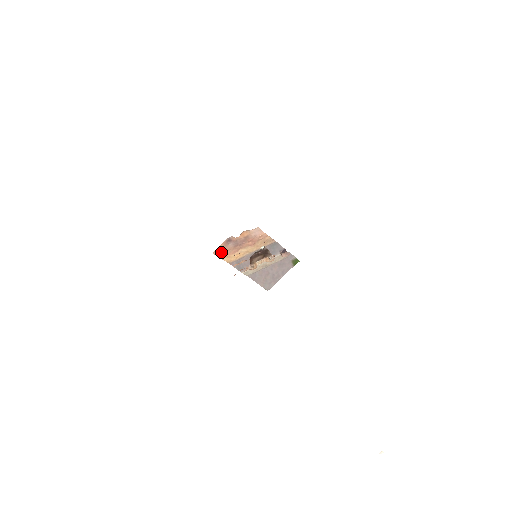
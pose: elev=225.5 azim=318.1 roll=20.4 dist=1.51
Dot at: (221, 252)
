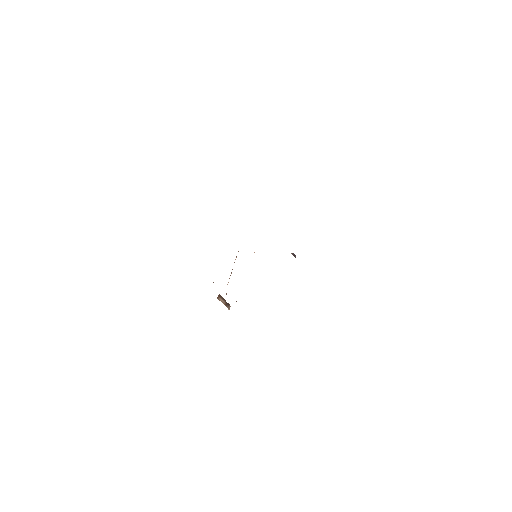
Dot at: occluded
